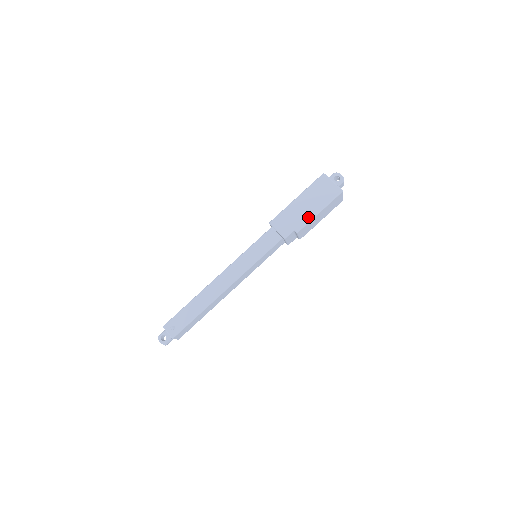
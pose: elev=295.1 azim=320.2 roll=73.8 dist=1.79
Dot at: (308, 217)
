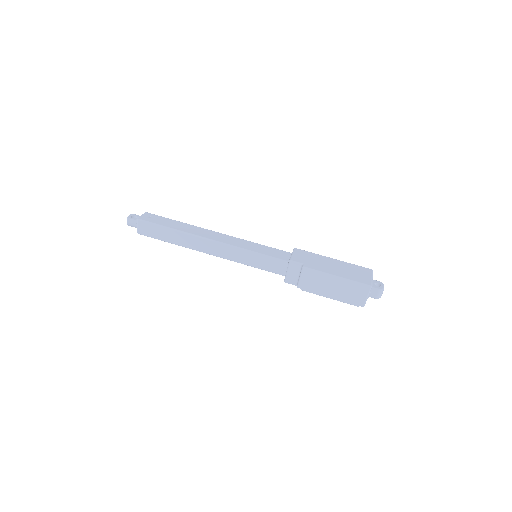
Dot at: (324, 270)
